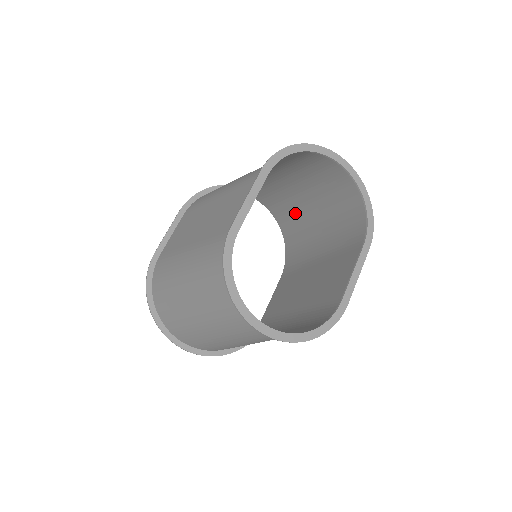
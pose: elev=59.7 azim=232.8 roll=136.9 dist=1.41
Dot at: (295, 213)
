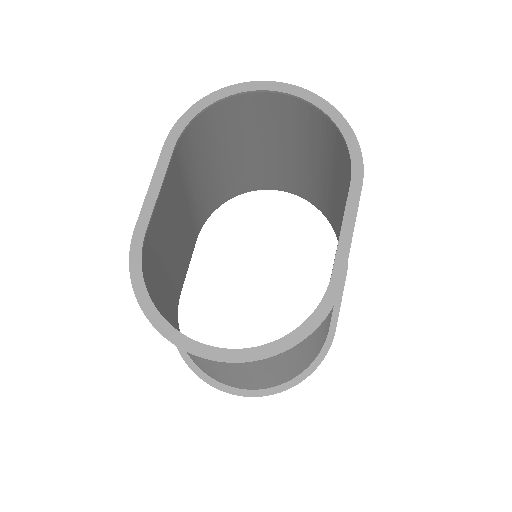
Dot at: (314, 185)
